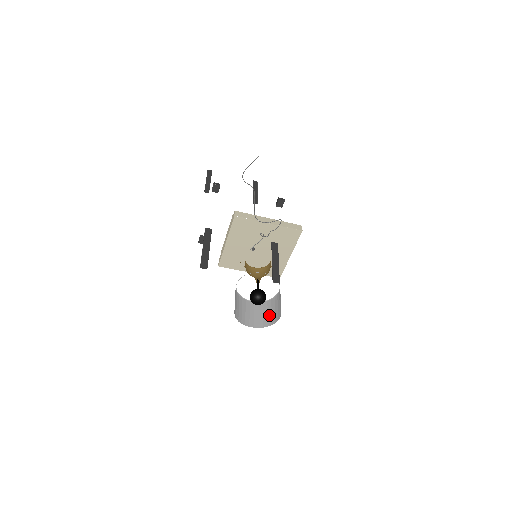
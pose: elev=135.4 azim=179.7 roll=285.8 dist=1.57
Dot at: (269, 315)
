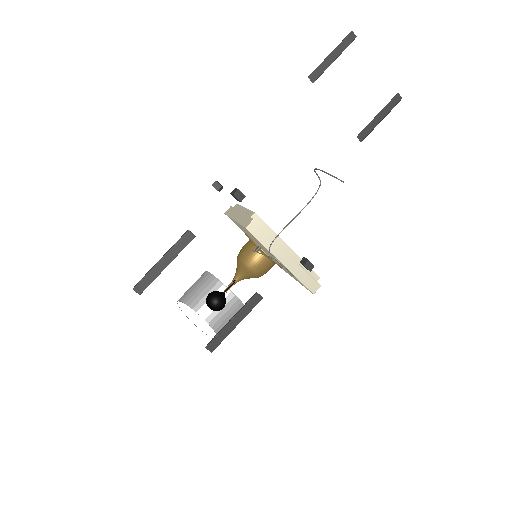
Dot at: (220, 314)
